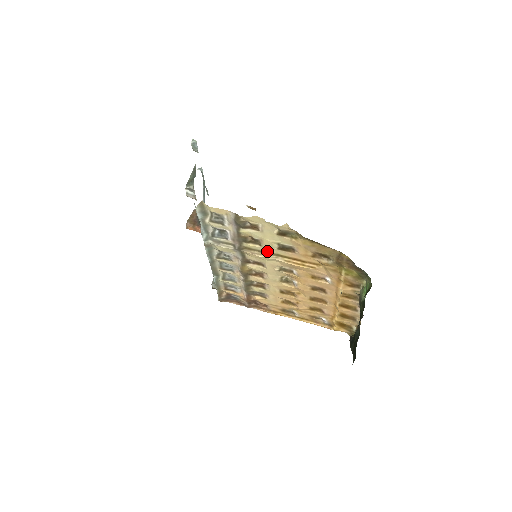
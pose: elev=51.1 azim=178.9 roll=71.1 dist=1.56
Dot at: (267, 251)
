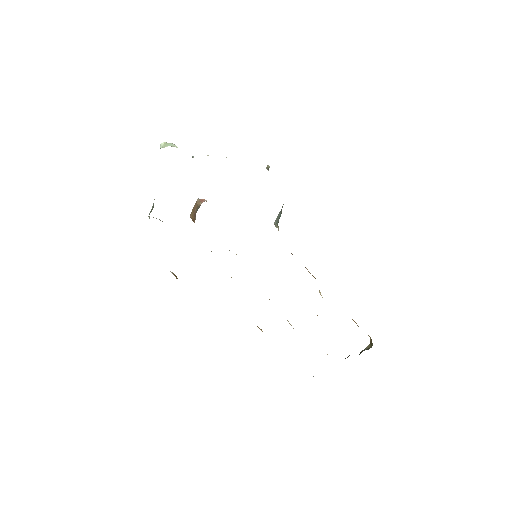
Dot at: occluded
